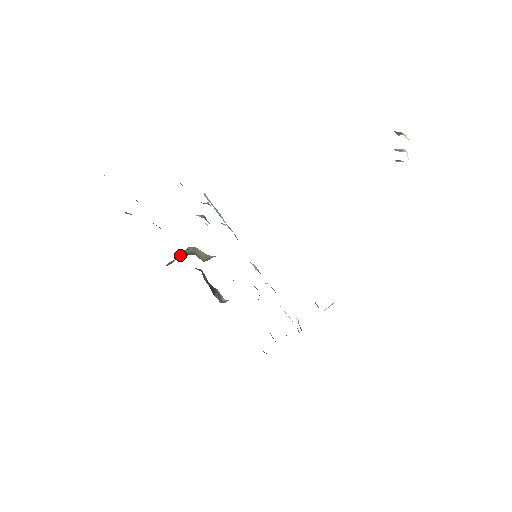
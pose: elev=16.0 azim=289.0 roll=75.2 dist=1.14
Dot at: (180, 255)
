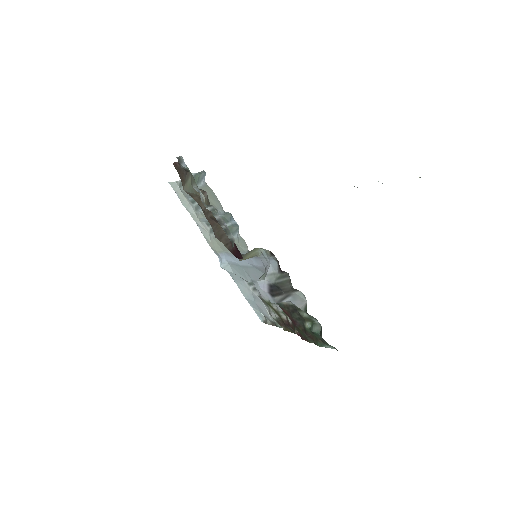
Dot at: occluded
